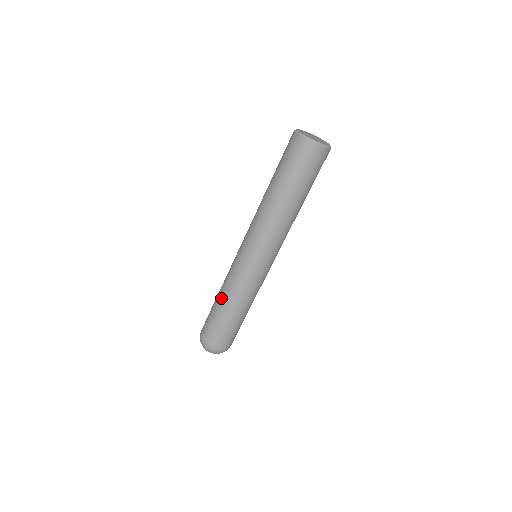
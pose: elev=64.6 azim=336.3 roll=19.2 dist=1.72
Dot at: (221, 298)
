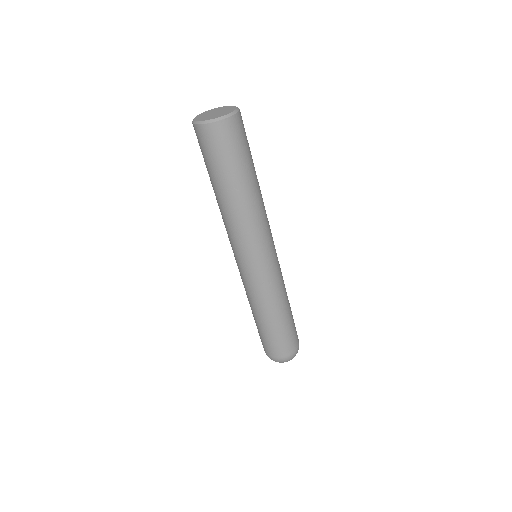
Dot at: occluded
